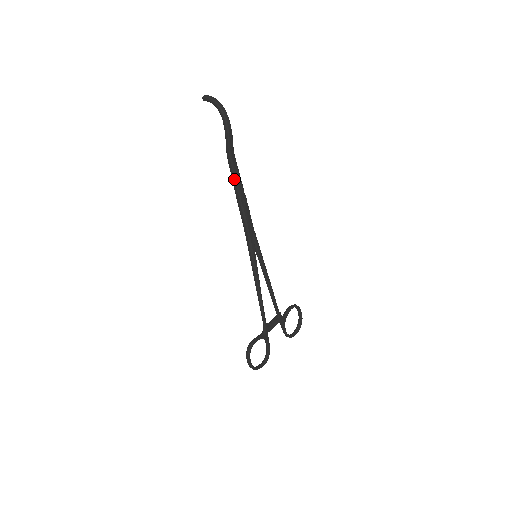
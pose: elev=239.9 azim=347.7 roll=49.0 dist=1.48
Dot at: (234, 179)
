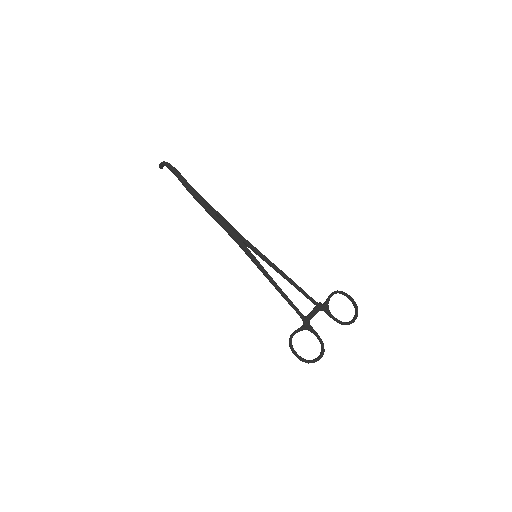
Dot at: (201, 205)
